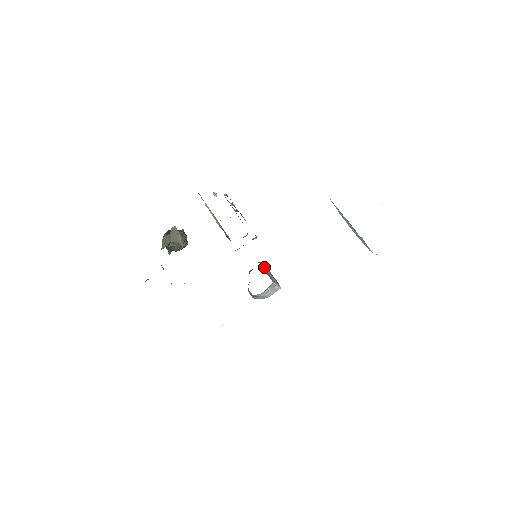
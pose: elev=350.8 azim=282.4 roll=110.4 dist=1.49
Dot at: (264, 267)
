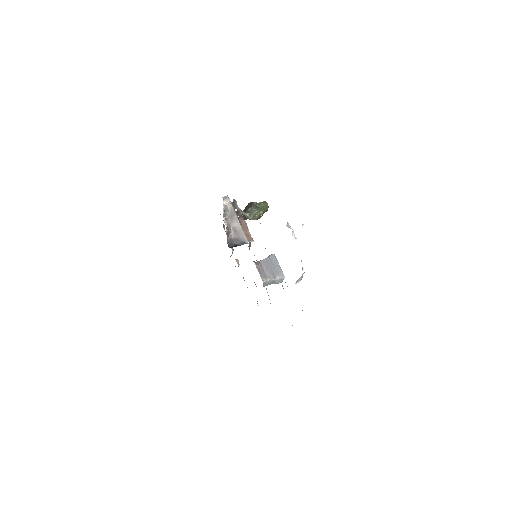
Dot at: (266, 263)
